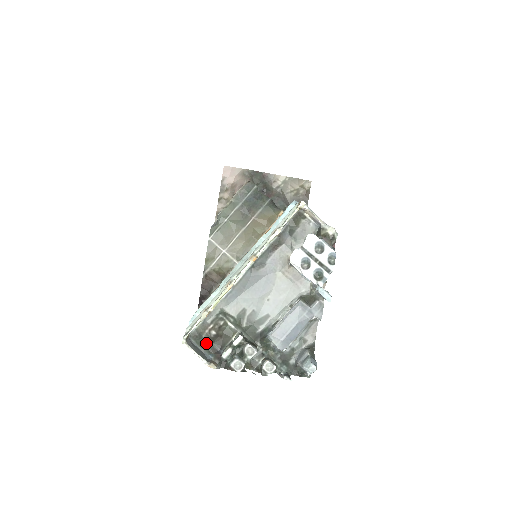
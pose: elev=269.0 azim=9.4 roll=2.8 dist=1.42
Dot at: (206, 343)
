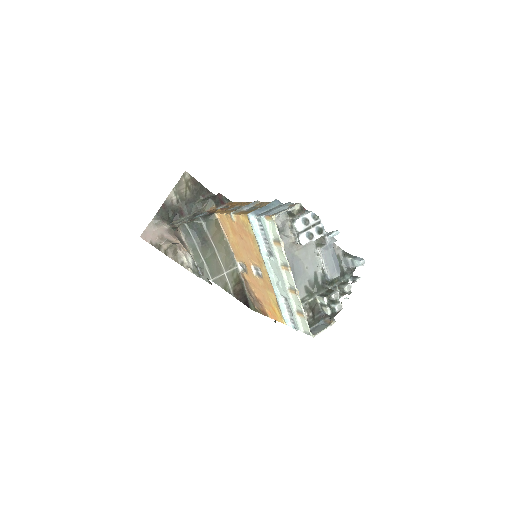
Dot at: (314, 321)
